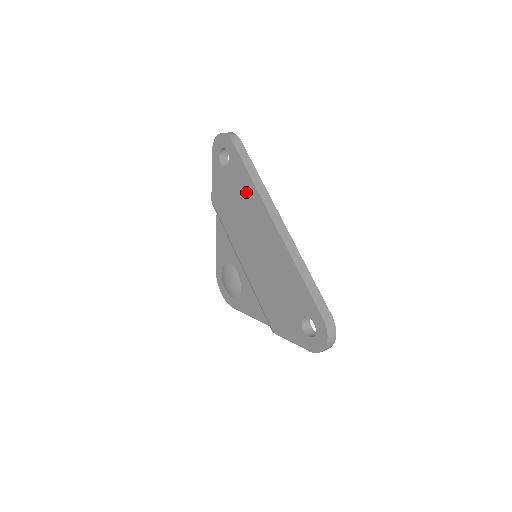
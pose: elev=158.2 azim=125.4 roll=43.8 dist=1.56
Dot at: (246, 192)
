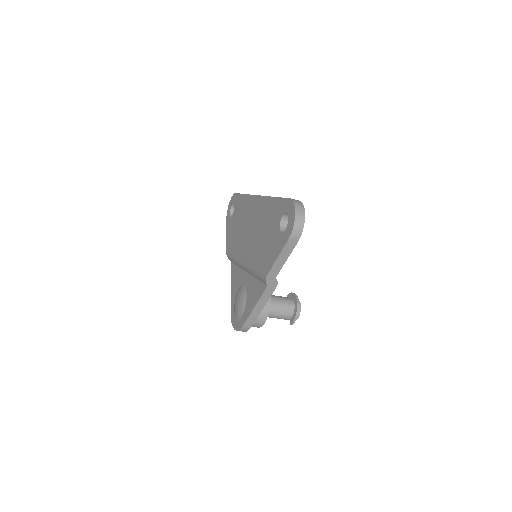
Dot at: (243, 207)
